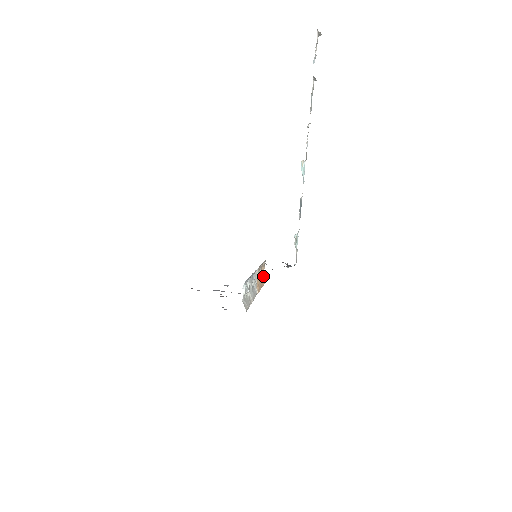
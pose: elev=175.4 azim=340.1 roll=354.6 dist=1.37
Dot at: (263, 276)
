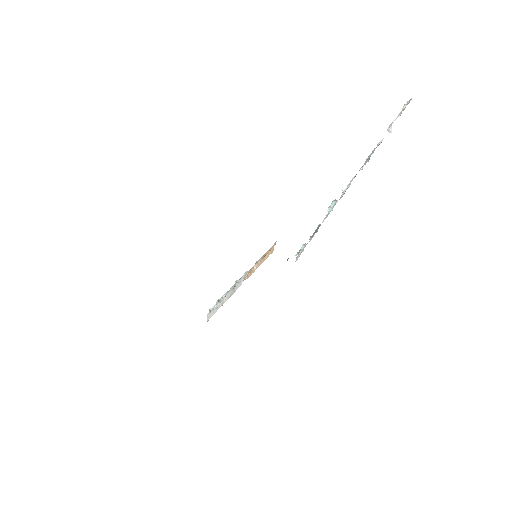
Dot at: (271, 250)
